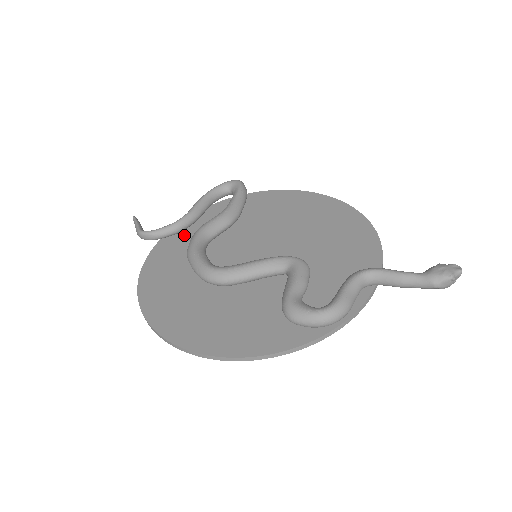
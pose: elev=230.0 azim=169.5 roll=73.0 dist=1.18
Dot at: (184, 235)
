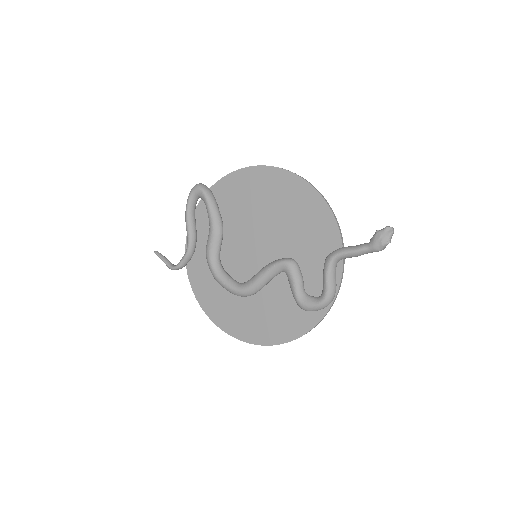
Dot at: (198, 253)
